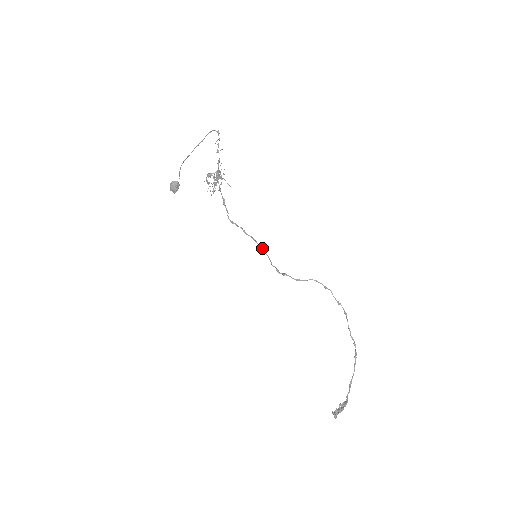
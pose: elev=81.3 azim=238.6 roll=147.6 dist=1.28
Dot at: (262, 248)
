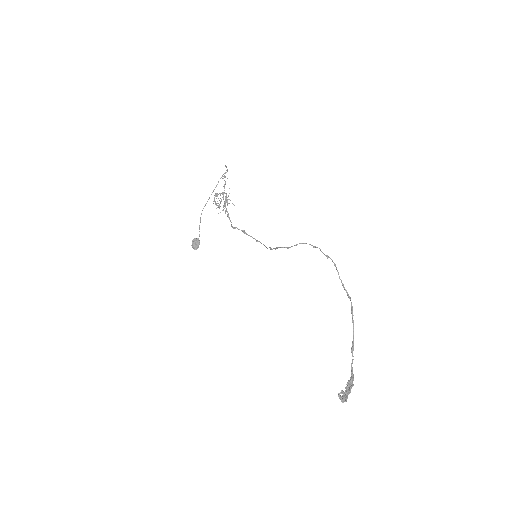
Dot at: (259, 241)
